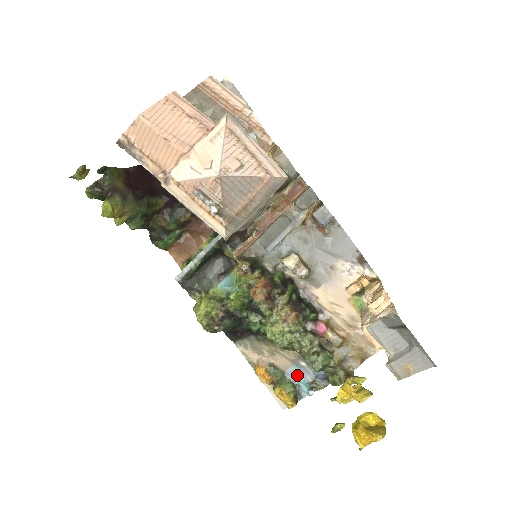
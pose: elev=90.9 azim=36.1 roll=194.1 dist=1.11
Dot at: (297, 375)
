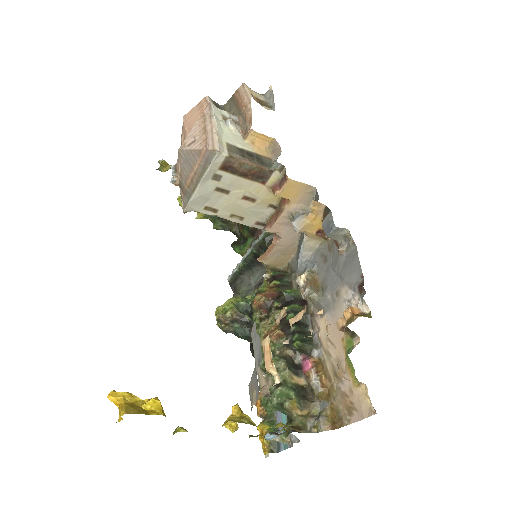
Dot at: (283, 419)
